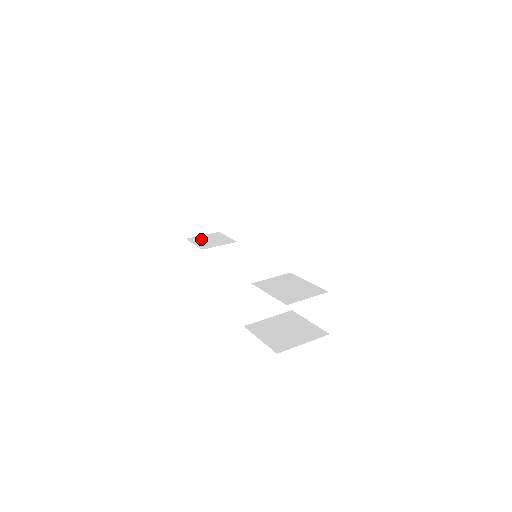
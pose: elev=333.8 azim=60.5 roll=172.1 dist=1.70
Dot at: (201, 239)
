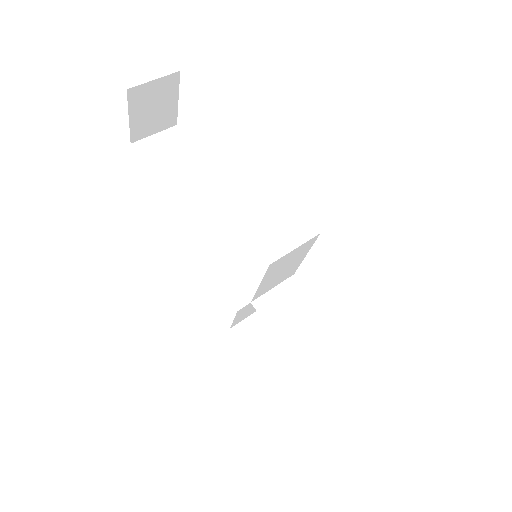
Dot at: (156, 150)
